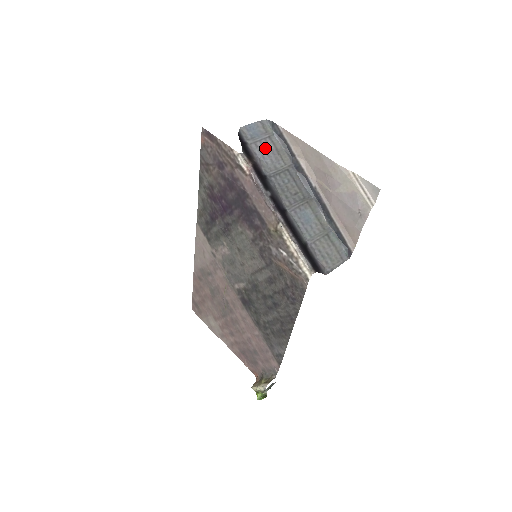
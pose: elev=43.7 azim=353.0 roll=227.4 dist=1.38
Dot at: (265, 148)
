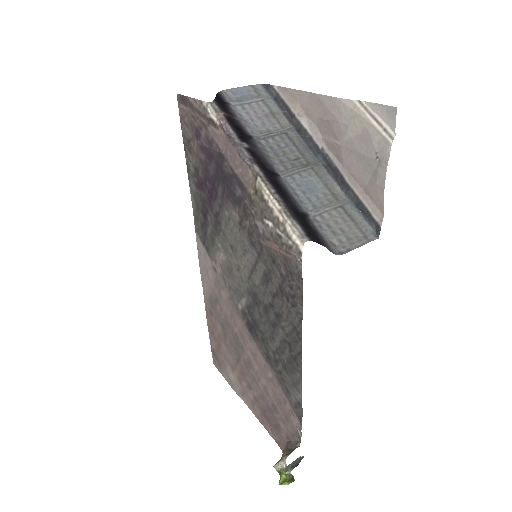
Dot at: (256, 111)
